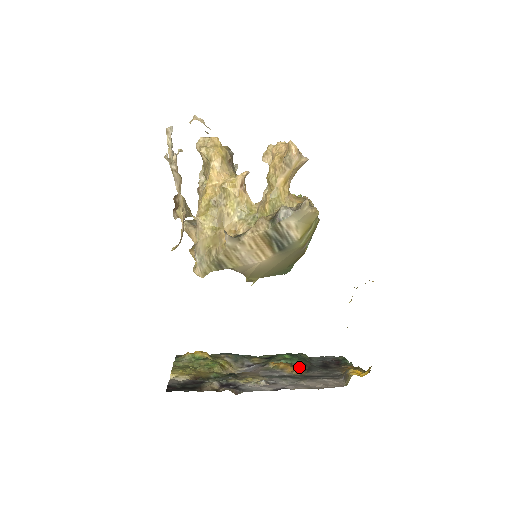
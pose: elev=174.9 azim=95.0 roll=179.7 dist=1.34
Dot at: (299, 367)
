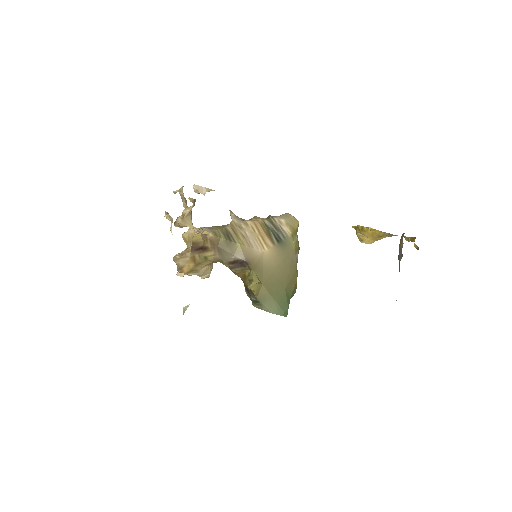
Dot at: occluded
